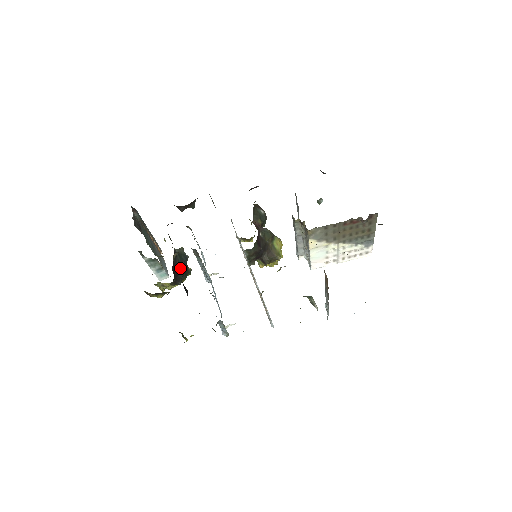
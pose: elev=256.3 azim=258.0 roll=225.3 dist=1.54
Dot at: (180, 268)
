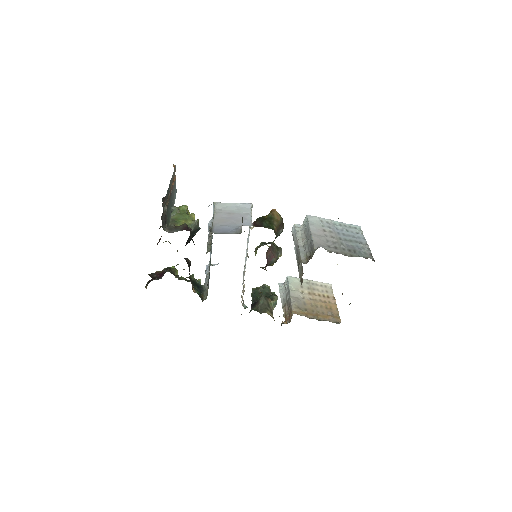
Dot at: (190, 239)
